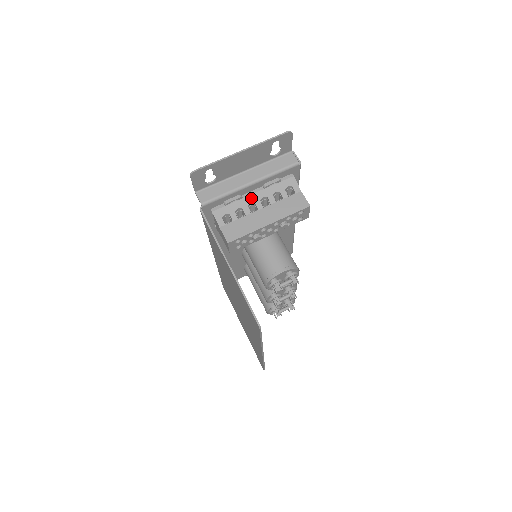
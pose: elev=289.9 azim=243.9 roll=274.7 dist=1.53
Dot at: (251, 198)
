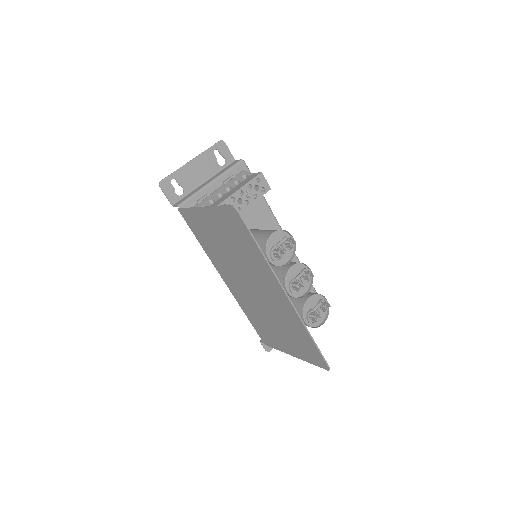
Dot at: (217, 192)
